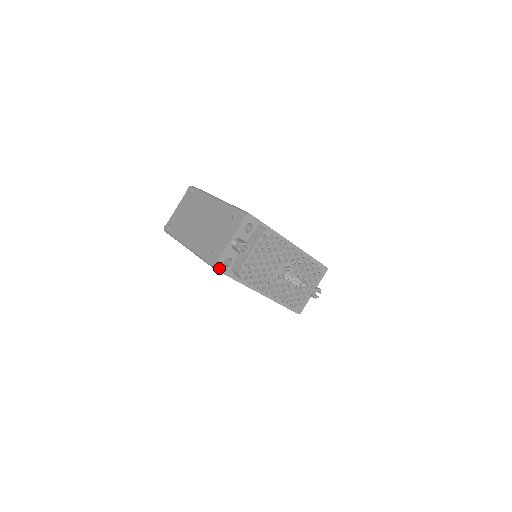
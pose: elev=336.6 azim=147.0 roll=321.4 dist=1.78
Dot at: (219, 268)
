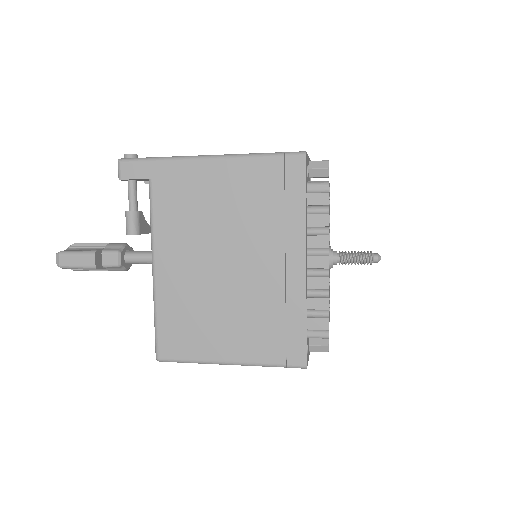
Dot at: (306, 161)
